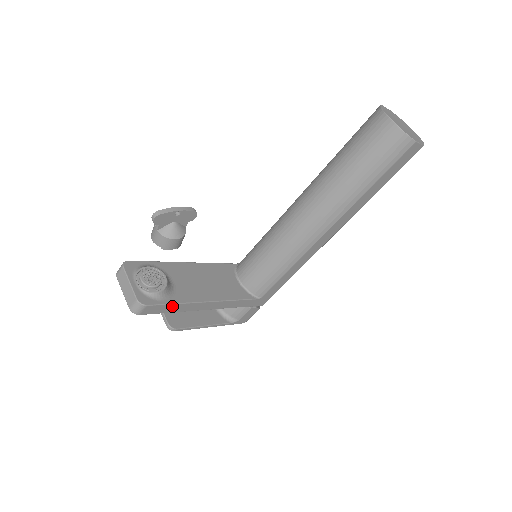
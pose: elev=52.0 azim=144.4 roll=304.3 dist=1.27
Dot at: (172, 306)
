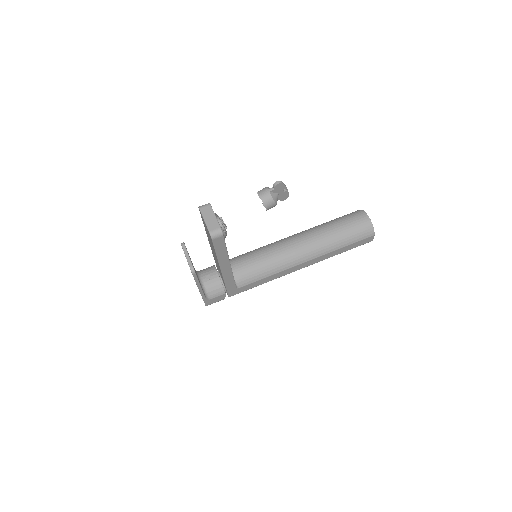
Dot at: (224, 249)
